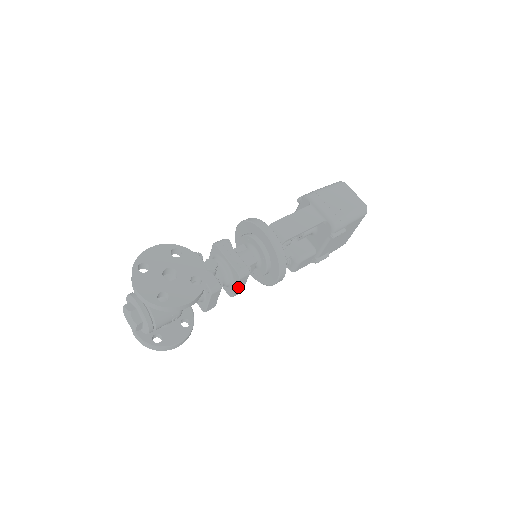
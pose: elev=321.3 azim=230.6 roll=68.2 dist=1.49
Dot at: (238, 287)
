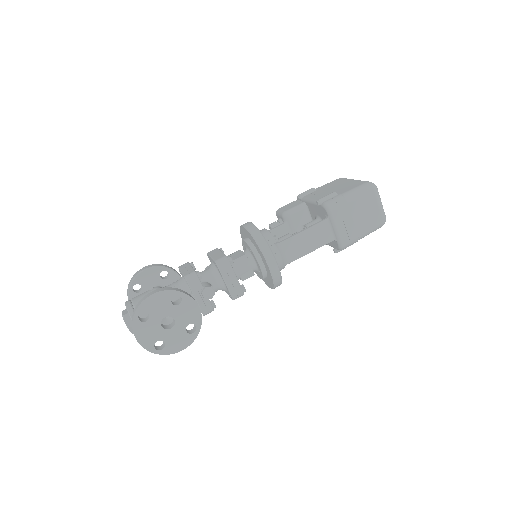
Dot at: occluded
